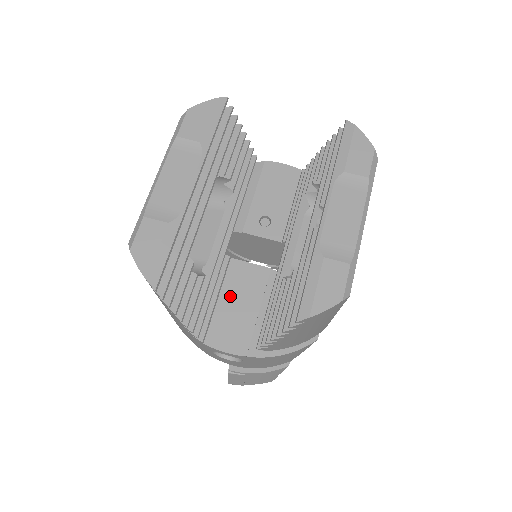
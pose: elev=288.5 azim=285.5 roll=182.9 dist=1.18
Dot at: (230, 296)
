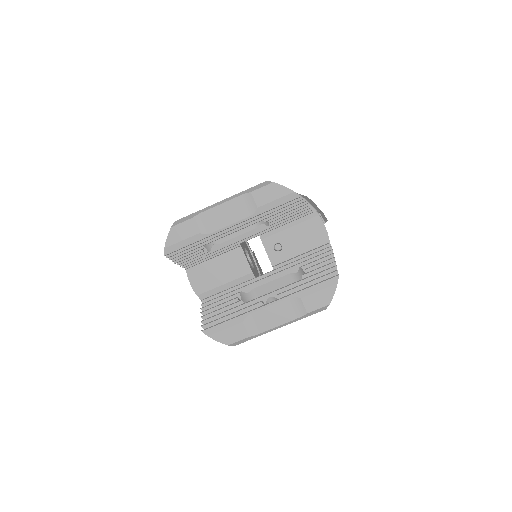
Dot at: (220, 263)
